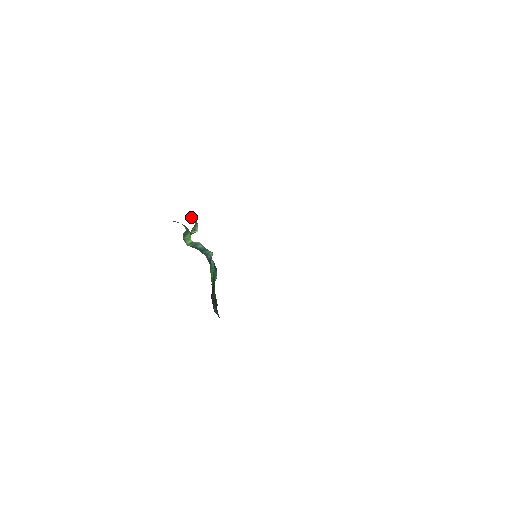
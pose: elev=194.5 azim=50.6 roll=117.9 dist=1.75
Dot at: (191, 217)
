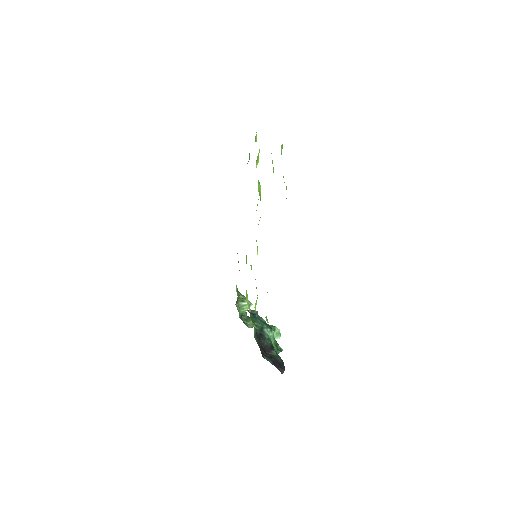
Dot at: occluded
